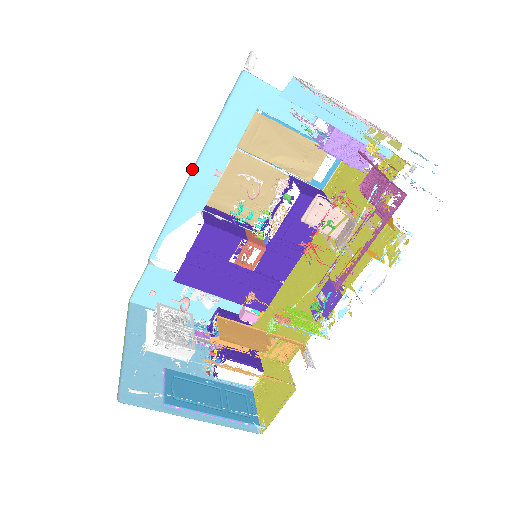
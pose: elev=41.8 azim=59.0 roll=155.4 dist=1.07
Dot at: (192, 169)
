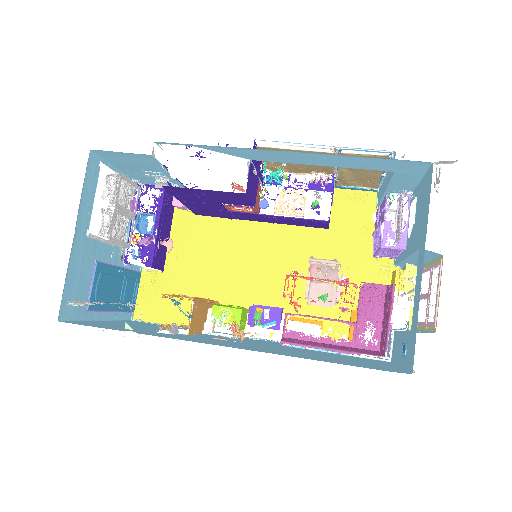
Dot at: (291, 151)
